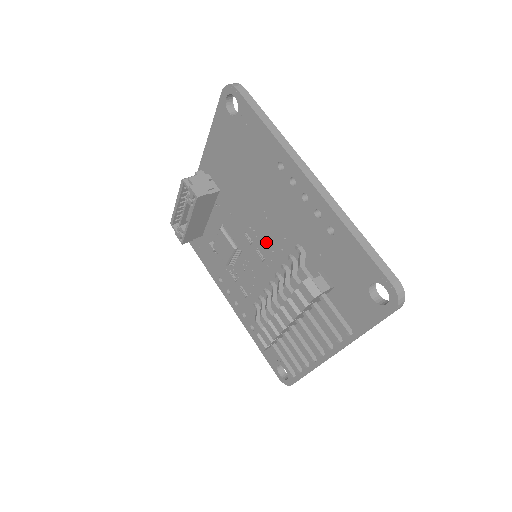
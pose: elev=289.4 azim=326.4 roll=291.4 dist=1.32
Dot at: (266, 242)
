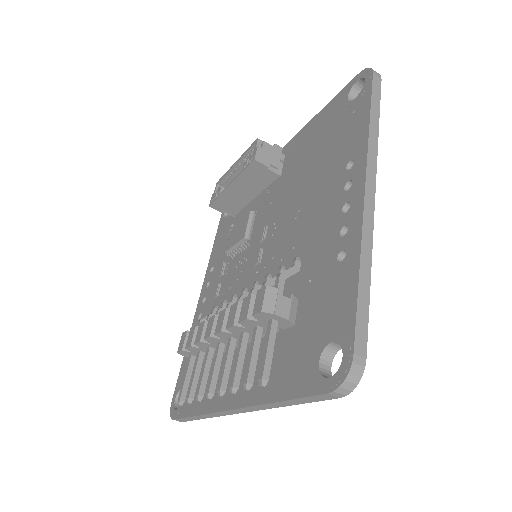
Dot at: (275, 245)
